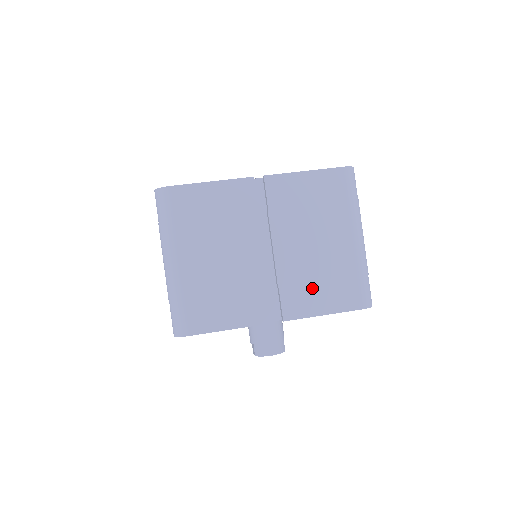
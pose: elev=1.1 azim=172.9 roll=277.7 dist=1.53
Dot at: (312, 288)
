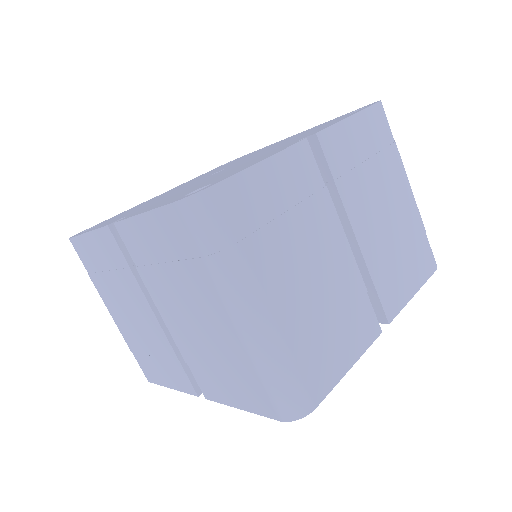
Dot at: (398, 268)
